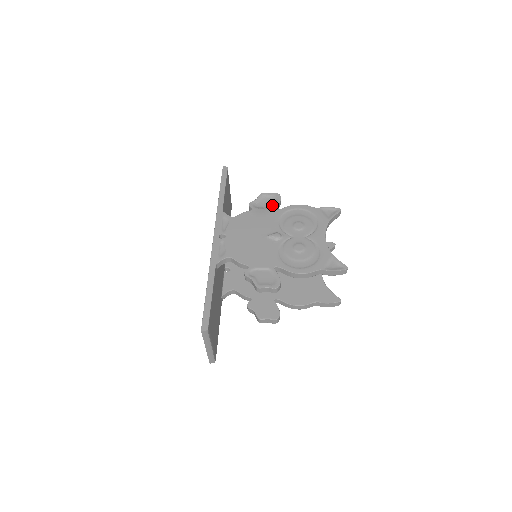
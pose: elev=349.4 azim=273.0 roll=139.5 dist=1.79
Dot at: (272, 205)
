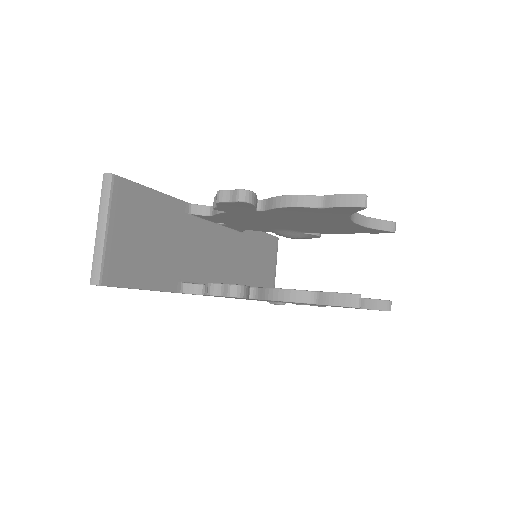
Dot at: occluded
